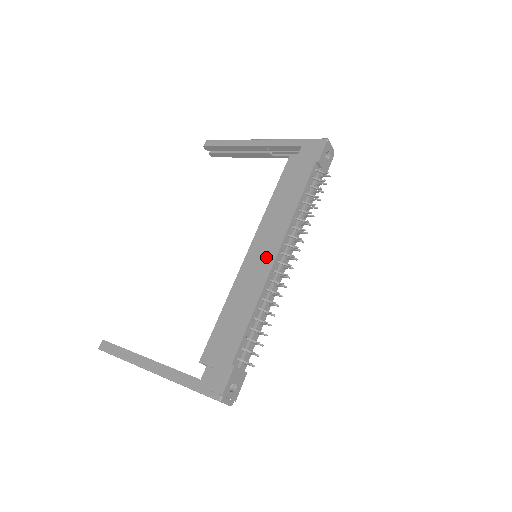
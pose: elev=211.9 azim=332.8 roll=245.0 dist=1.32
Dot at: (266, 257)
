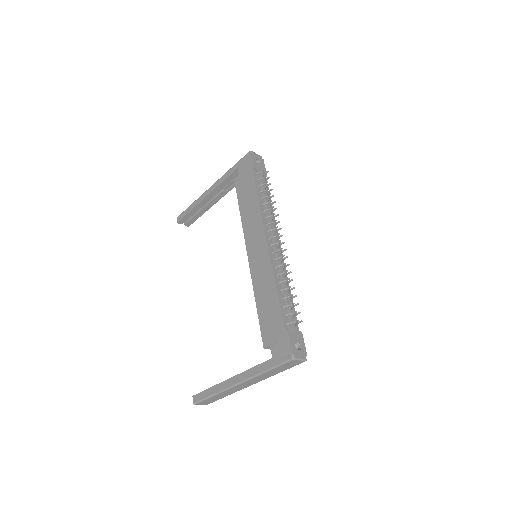
Dot at: (261, 248)
